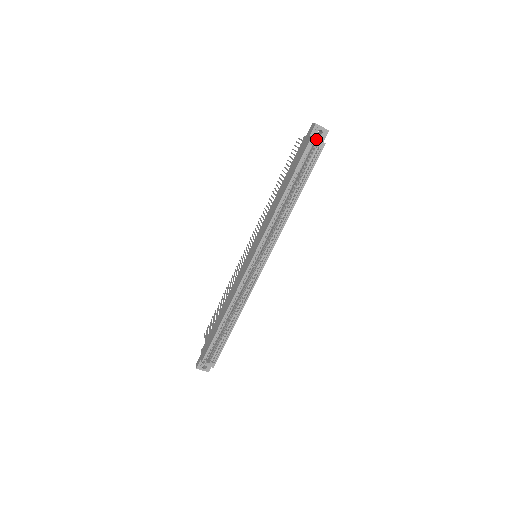
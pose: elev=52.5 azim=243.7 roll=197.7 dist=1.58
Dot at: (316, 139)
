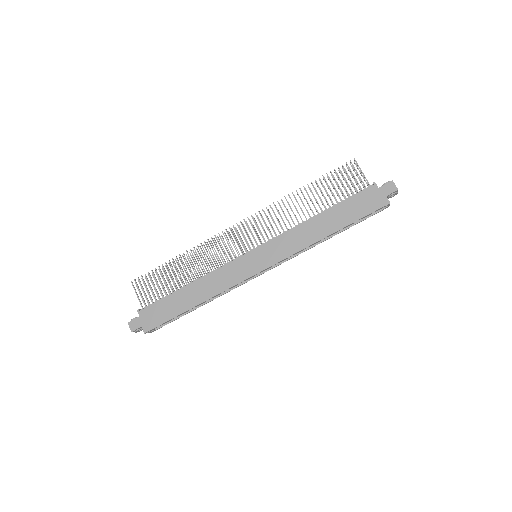
Dot at: (389, 204)
